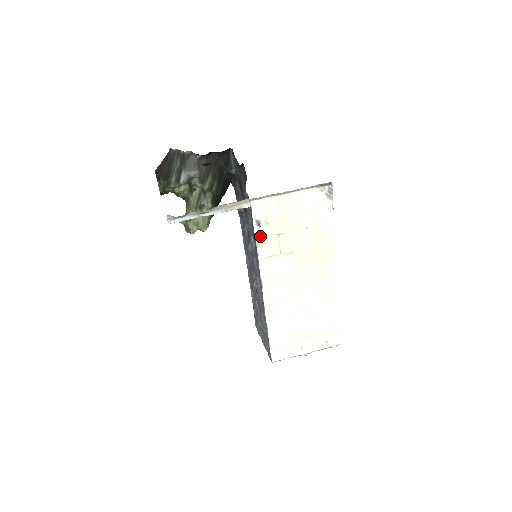
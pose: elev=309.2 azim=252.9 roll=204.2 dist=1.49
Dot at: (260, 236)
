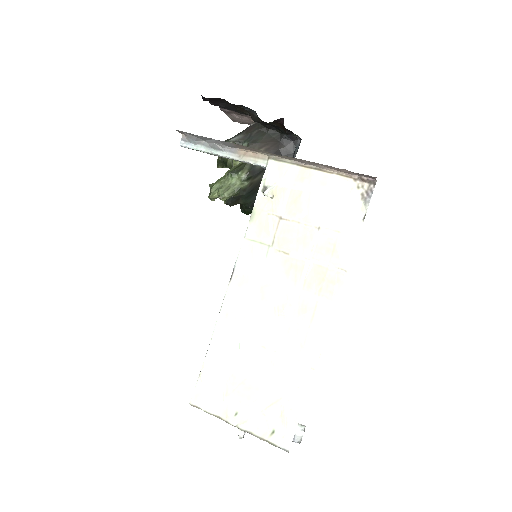
Dot at: (259, 208)
